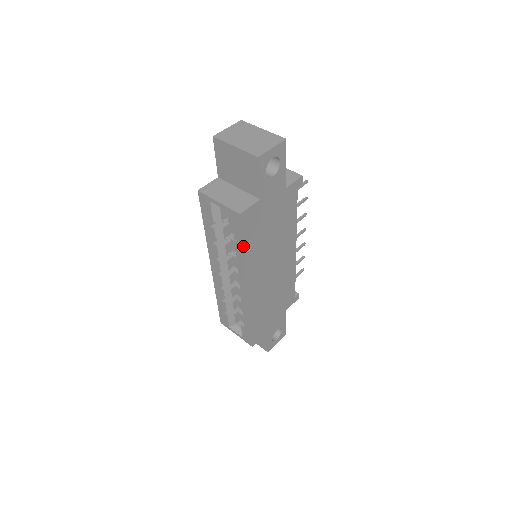
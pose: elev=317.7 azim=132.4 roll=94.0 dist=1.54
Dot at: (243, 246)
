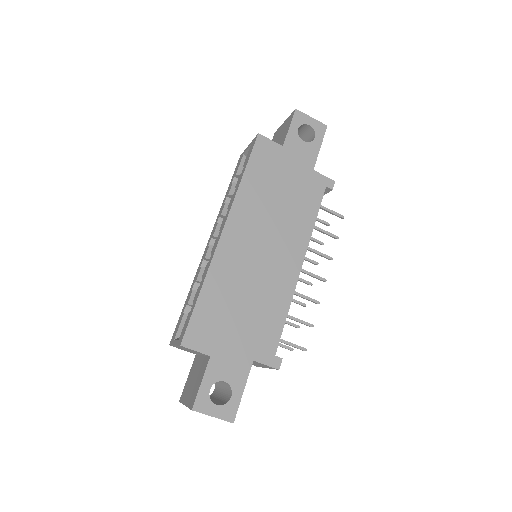
Dot at: (246, 169)
